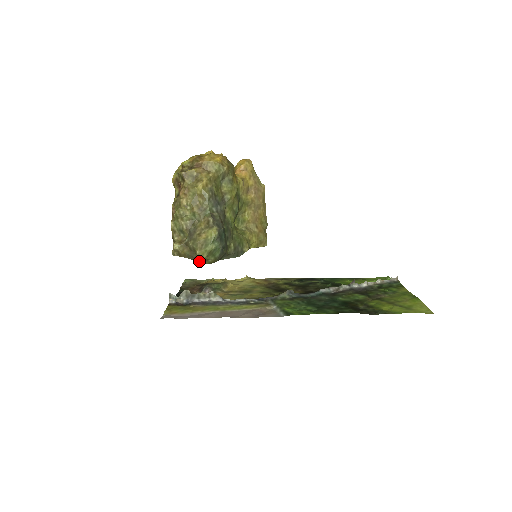
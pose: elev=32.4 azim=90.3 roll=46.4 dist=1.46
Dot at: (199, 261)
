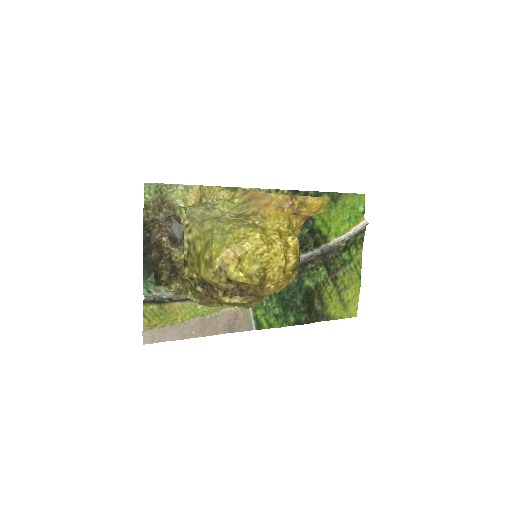
Dot at: occluded
